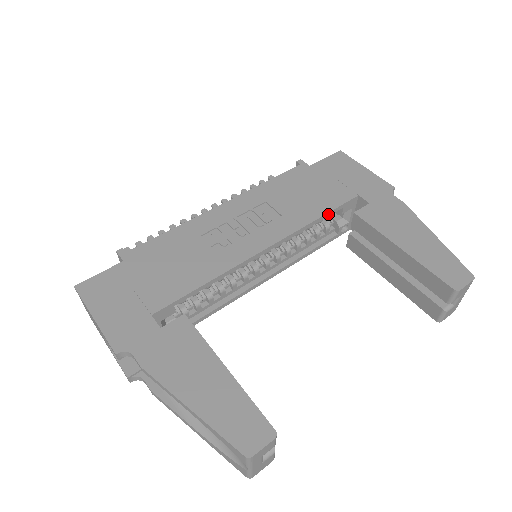
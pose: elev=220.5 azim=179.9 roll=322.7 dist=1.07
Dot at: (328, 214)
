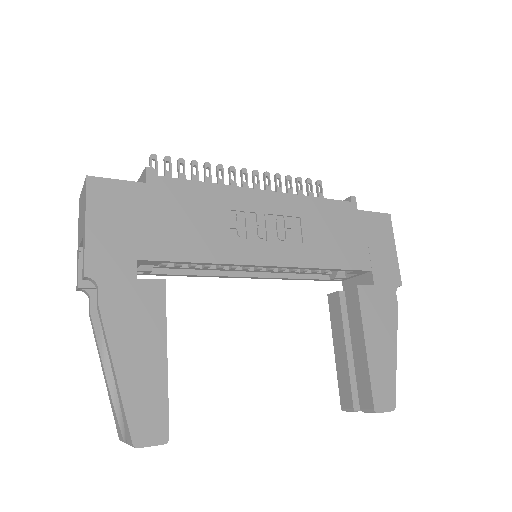
Dot at: (338, 269)
